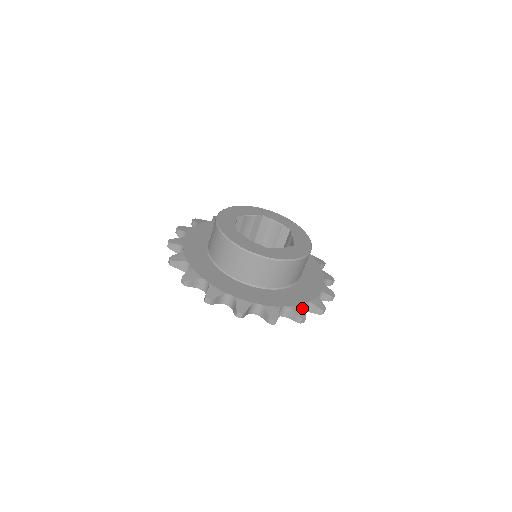
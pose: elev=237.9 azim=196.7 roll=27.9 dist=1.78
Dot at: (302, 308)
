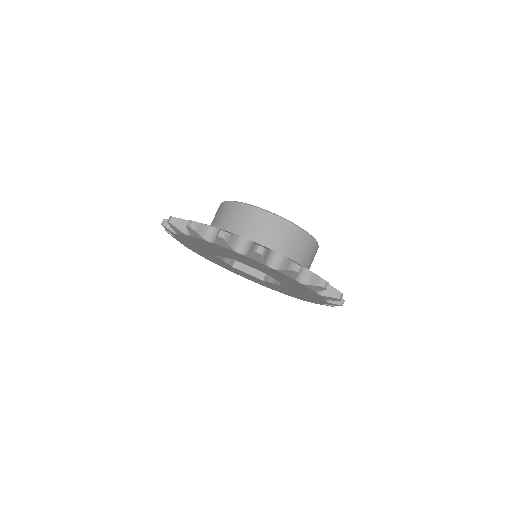
Dot at: occluded
